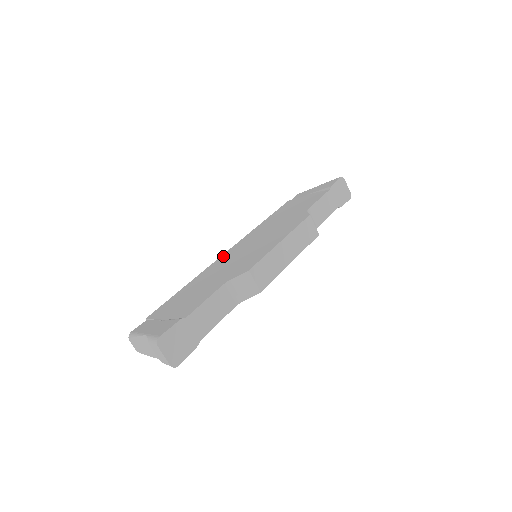
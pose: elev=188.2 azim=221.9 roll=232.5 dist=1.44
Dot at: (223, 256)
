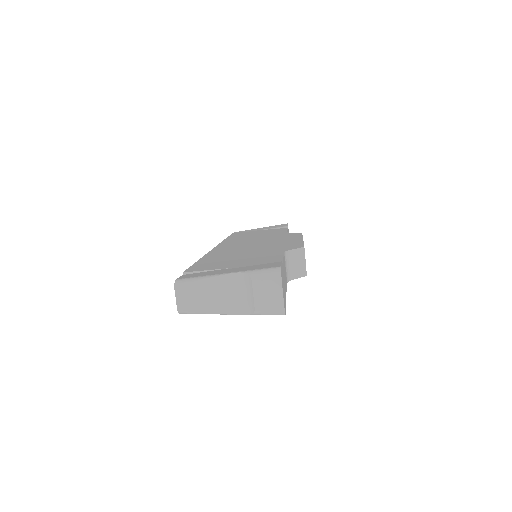
Dot at: (218, 248)
